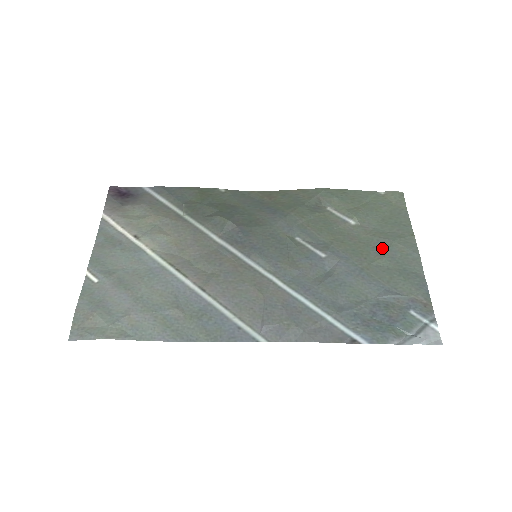
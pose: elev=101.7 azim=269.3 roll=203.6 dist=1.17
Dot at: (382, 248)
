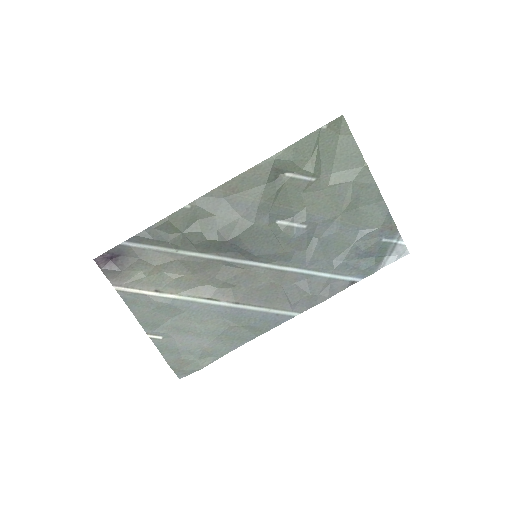
Dot at: (346, 193)
